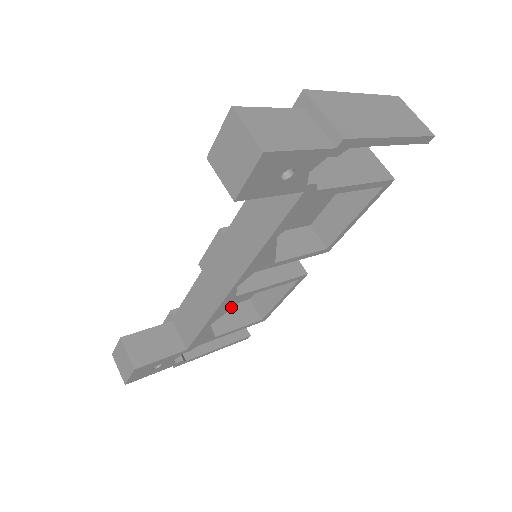
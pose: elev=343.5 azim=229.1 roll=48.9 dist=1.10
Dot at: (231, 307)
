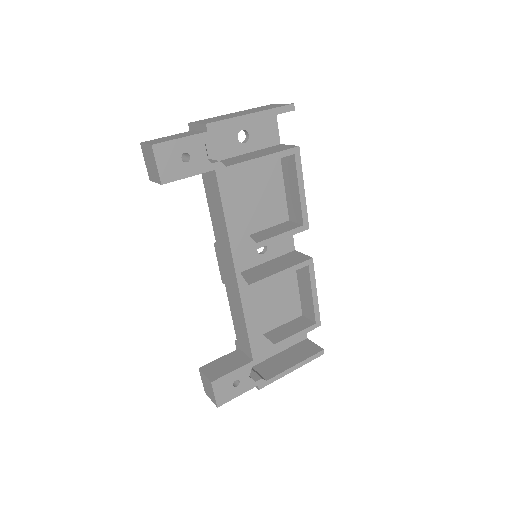
Dot at: (256, 300)
